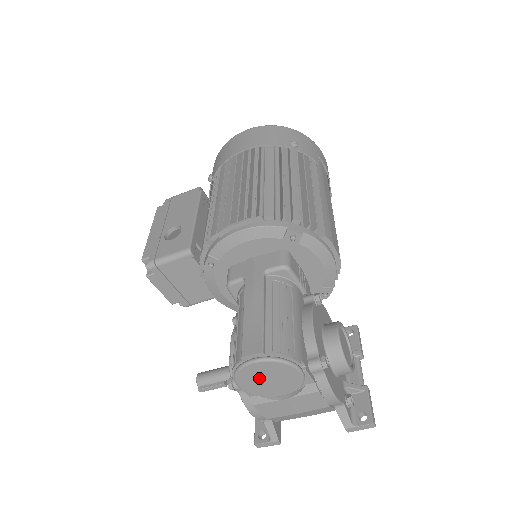
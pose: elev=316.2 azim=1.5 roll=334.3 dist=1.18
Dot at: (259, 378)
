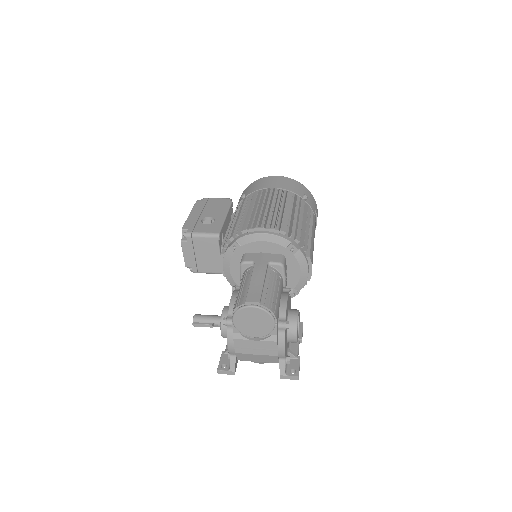
Dot at: (248, 319)
